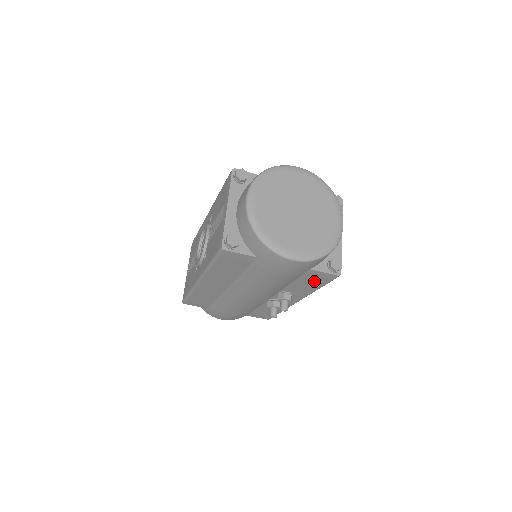
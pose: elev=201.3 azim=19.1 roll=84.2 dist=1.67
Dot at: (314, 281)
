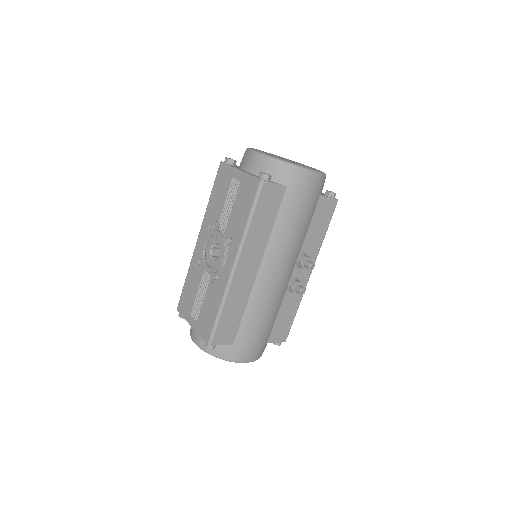
Dot at: (322, 219)
